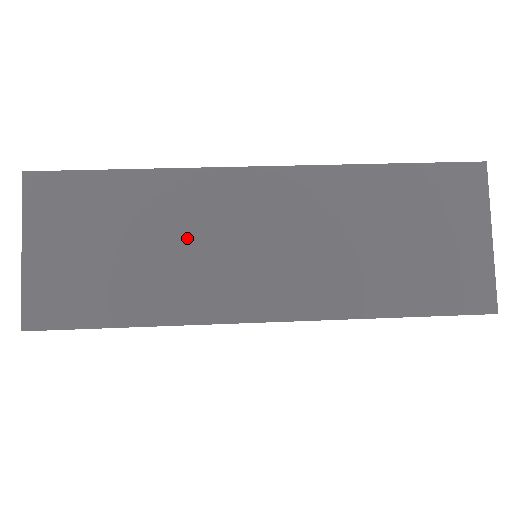
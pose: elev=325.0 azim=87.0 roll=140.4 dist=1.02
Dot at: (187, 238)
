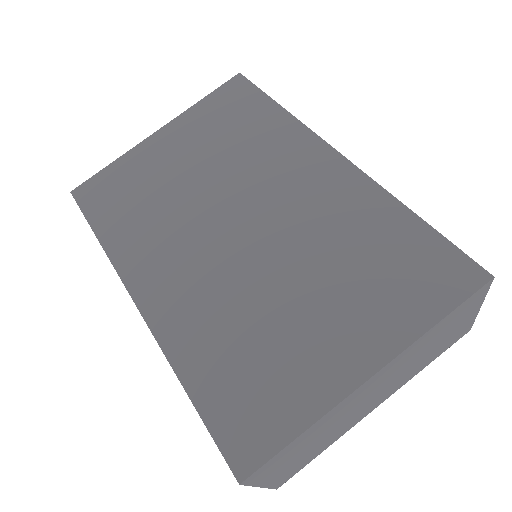
Dot at: occluded
